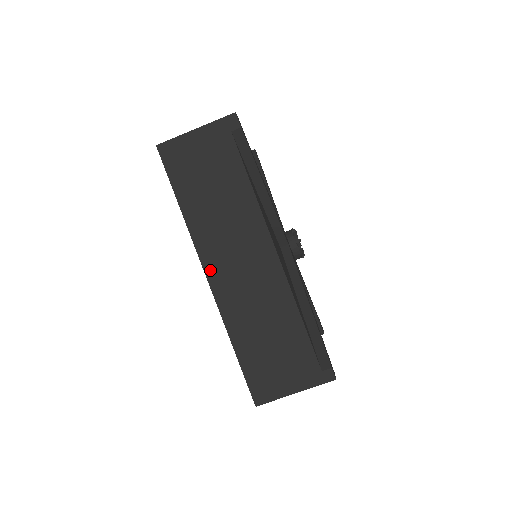
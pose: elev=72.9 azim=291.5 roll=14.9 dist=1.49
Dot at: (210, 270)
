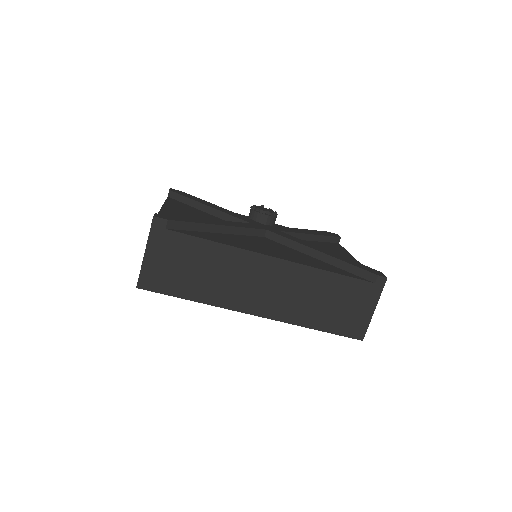
Dot at: (252, 310)
